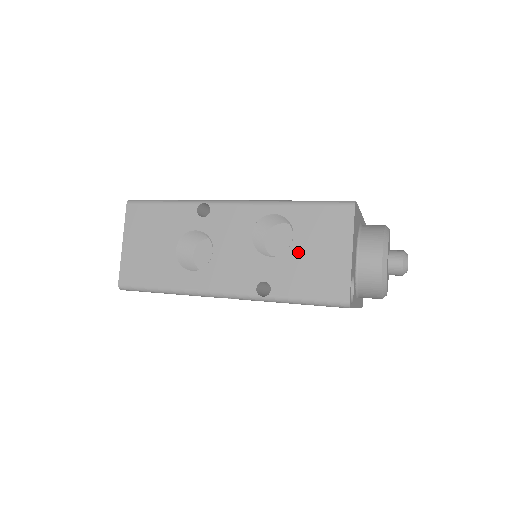
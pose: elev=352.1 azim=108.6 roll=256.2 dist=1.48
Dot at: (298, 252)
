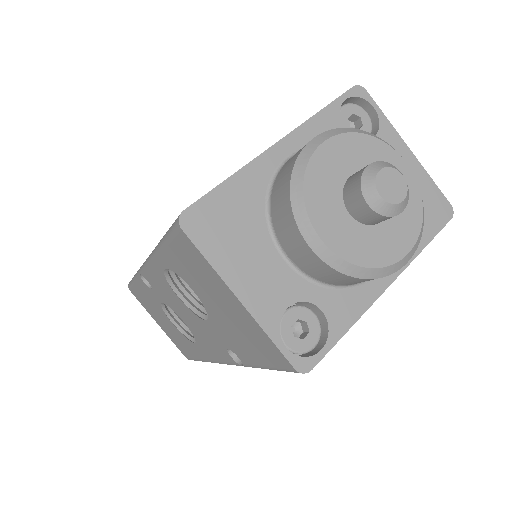
Dot at: (212, 310)
